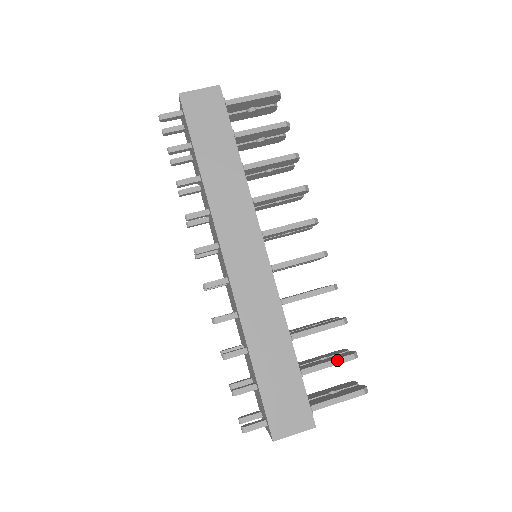
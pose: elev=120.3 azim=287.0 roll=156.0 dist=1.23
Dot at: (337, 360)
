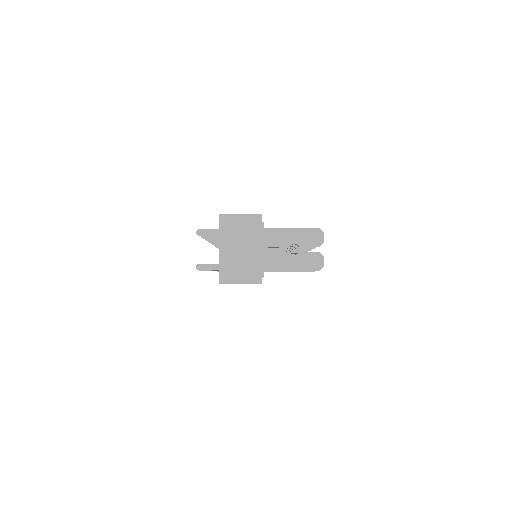
Dot at: occluded
